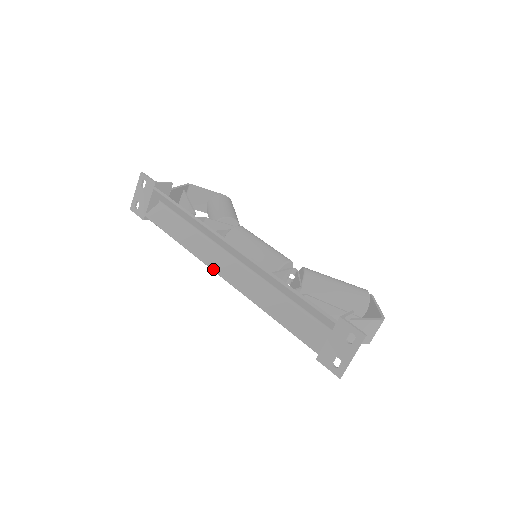
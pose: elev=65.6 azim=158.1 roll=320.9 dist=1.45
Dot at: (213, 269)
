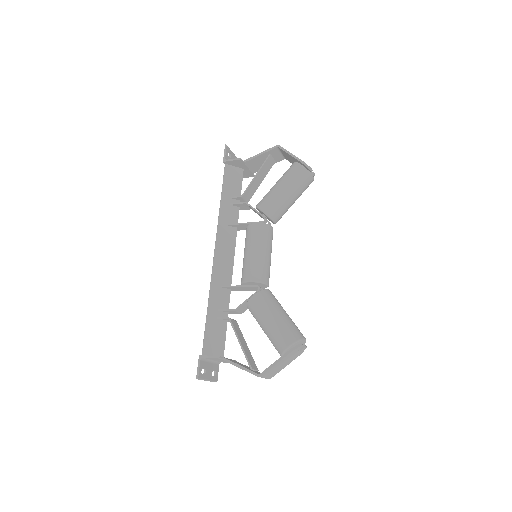
Dot at: occluded
